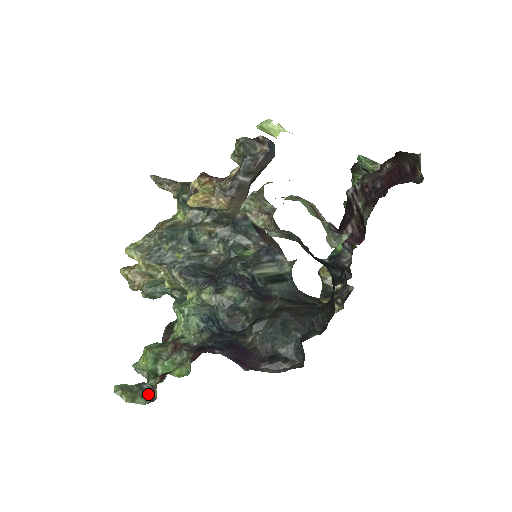
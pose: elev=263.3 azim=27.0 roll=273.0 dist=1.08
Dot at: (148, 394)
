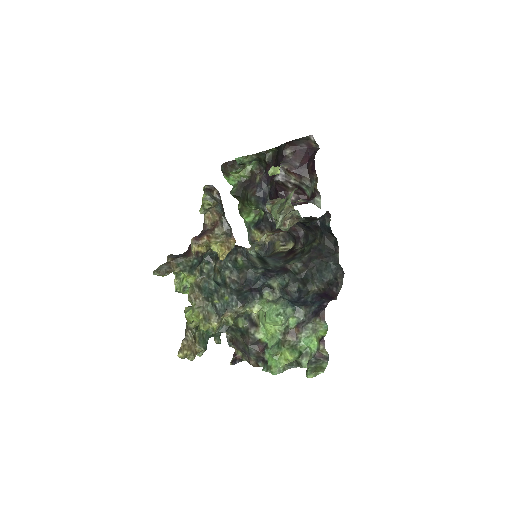
Dot at: (320, 360)
